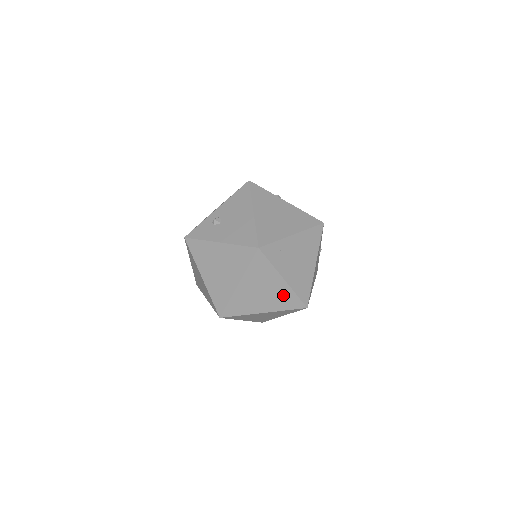
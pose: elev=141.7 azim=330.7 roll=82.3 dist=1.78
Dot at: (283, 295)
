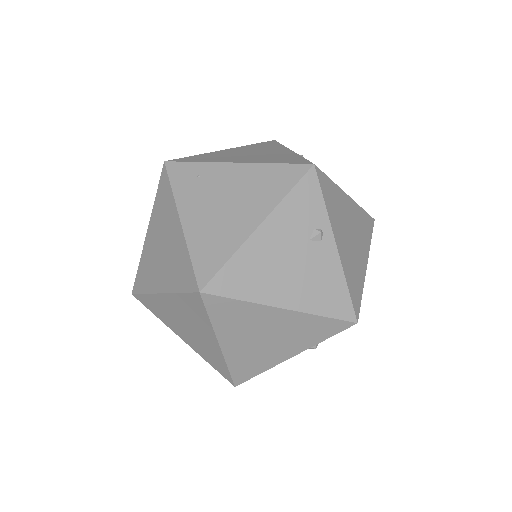
Dot at: (178, 256)
